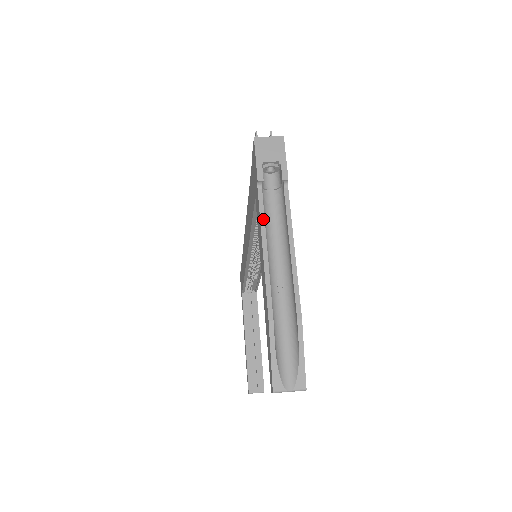
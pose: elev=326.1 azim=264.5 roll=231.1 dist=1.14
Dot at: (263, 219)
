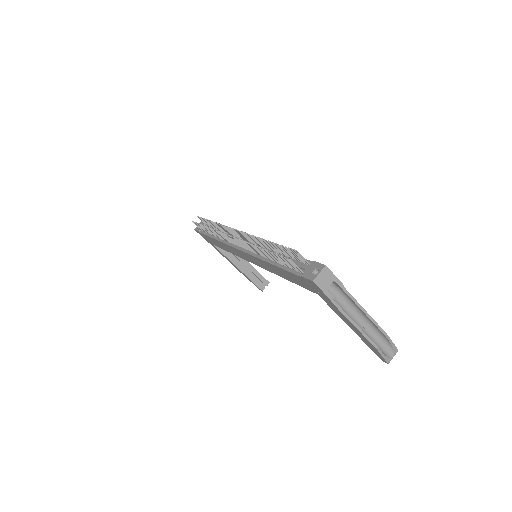
Dot at: (344, 313)
